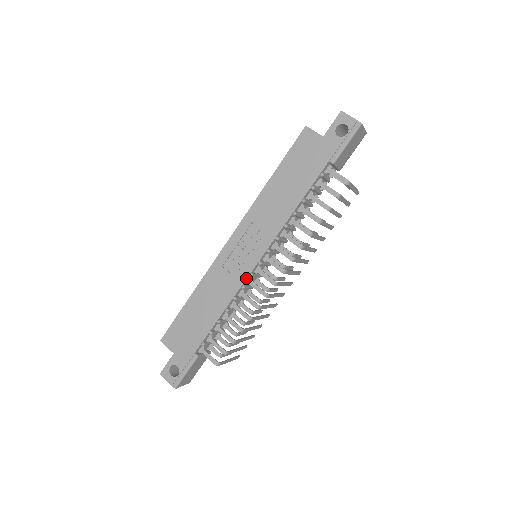
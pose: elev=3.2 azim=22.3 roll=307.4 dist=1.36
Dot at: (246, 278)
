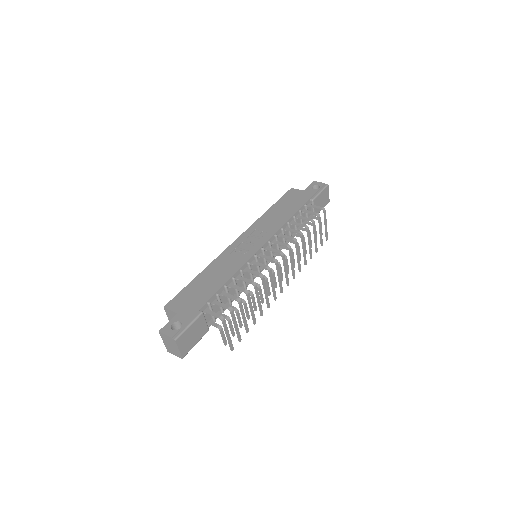
Dot at: (252, 256)
